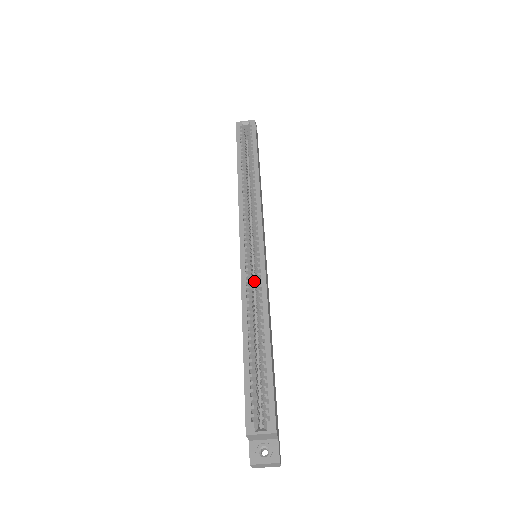
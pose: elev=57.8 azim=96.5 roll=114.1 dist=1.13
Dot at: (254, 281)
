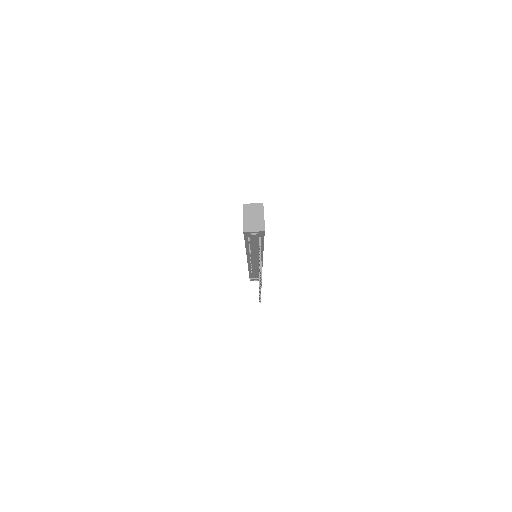
Dot at: occluded
